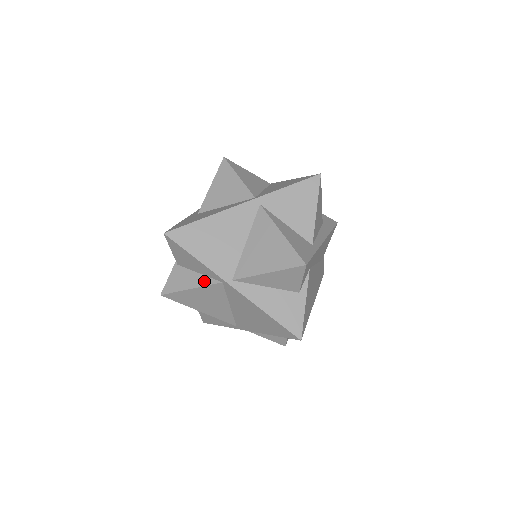
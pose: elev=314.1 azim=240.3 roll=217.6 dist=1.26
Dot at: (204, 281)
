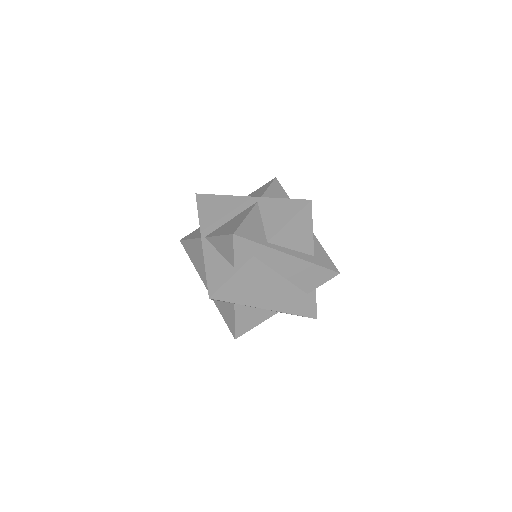
Dot at: (197, 236)
